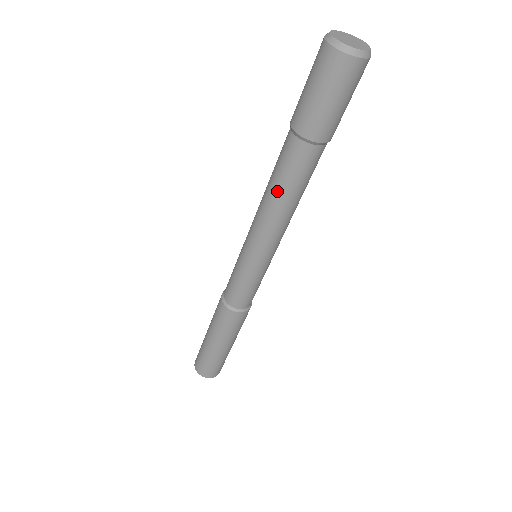
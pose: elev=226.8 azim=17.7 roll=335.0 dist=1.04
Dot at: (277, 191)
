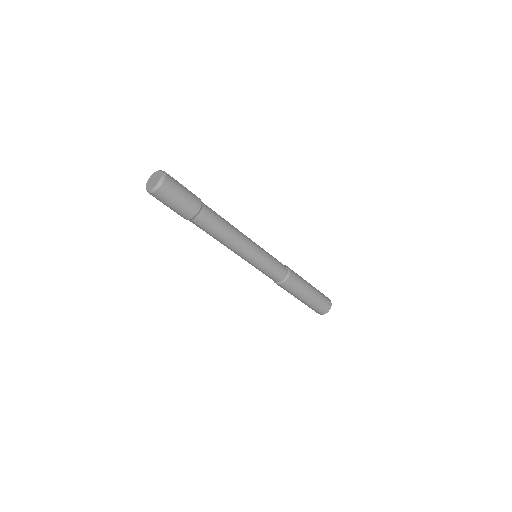
Dot at: occluded
